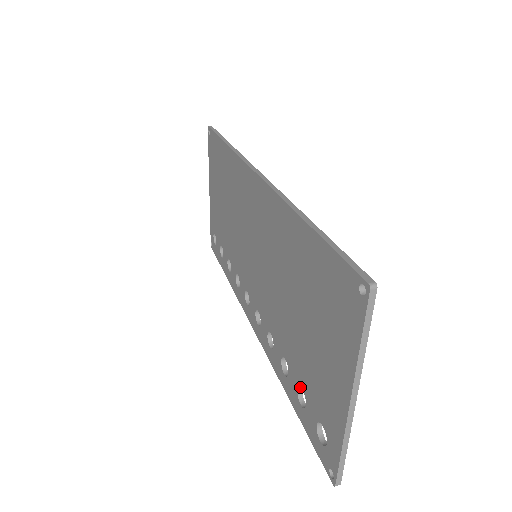
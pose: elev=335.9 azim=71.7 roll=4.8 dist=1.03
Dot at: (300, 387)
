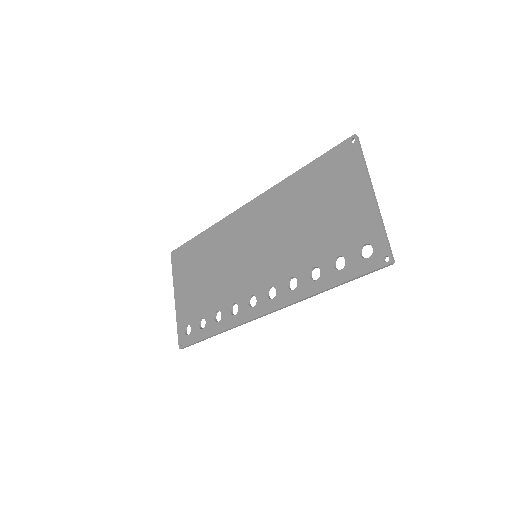
Dot at: (335, 258)
